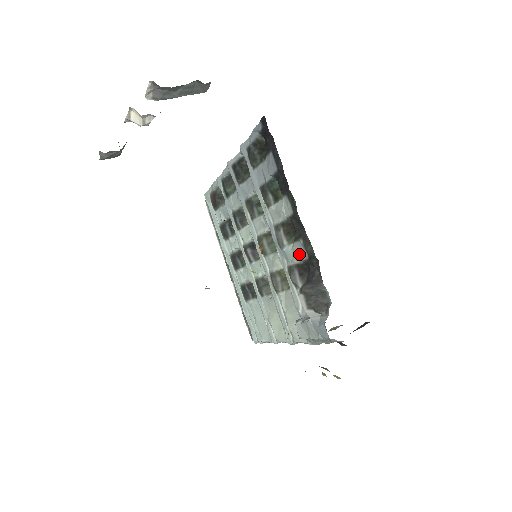
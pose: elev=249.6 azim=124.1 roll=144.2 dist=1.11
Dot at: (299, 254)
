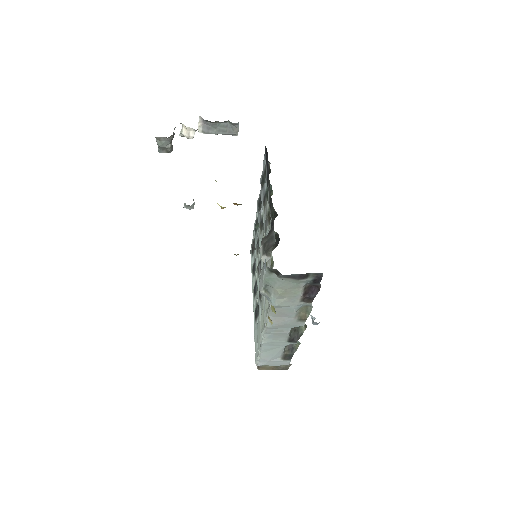
Dot at: (270, 225)
